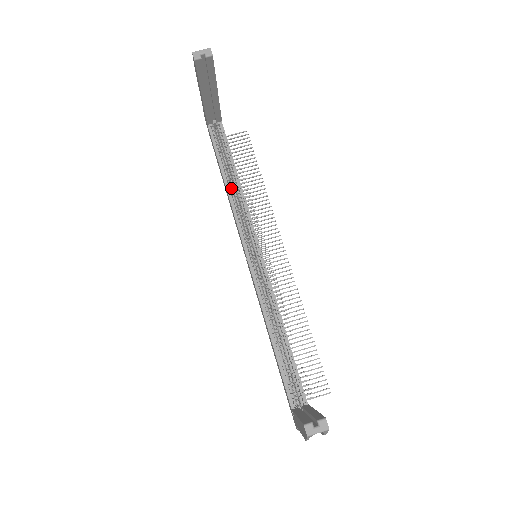
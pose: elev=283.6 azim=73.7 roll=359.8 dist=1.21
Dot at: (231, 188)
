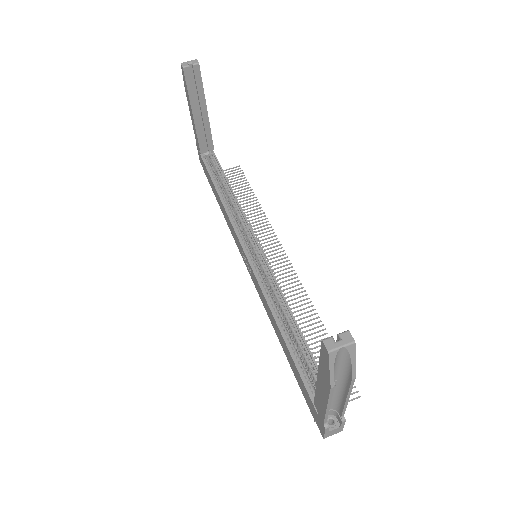
Dot at: (226, 201)
